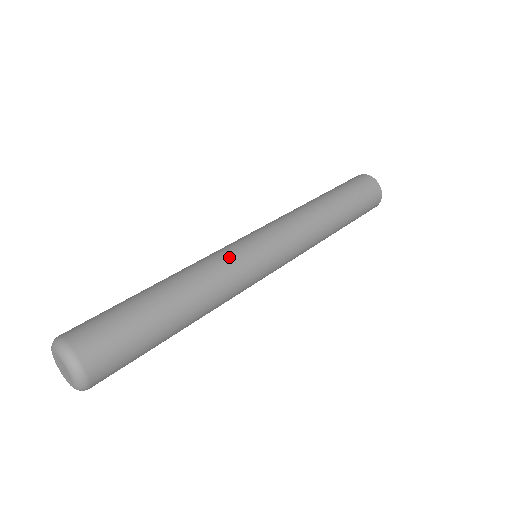
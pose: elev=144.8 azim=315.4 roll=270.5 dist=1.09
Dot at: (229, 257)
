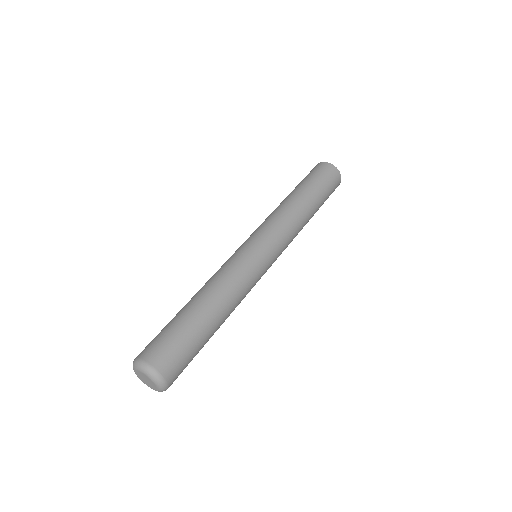
Dot at: (241, 267)
